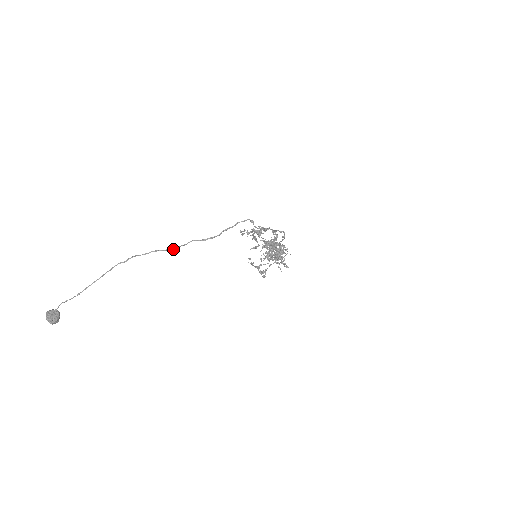
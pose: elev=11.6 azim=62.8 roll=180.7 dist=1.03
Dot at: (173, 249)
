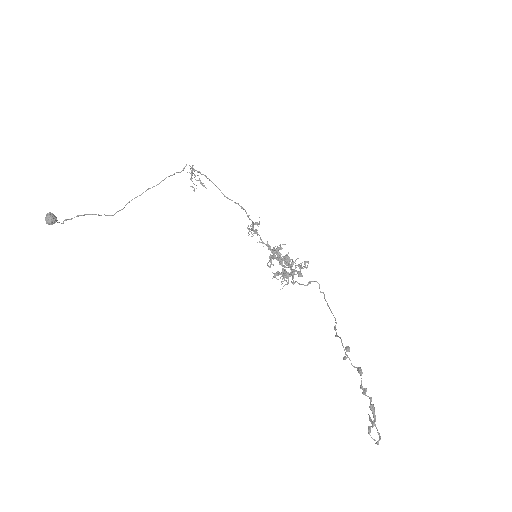
Dot at: occluded
